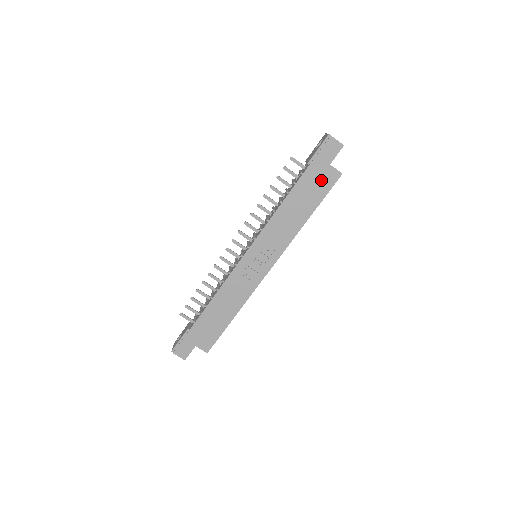
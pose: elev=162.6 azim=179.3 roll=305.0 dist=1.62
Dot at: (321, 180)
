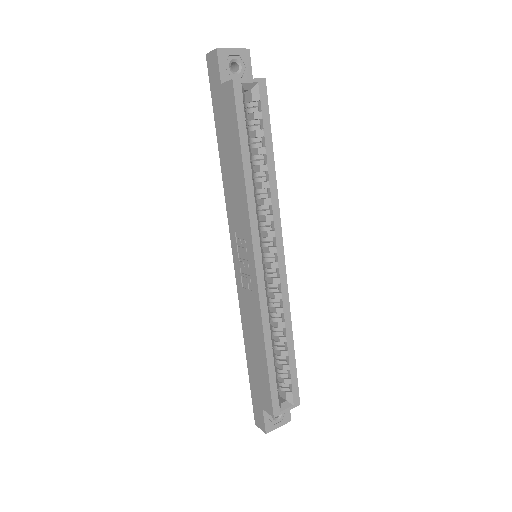
Dot at: (226, 110)
